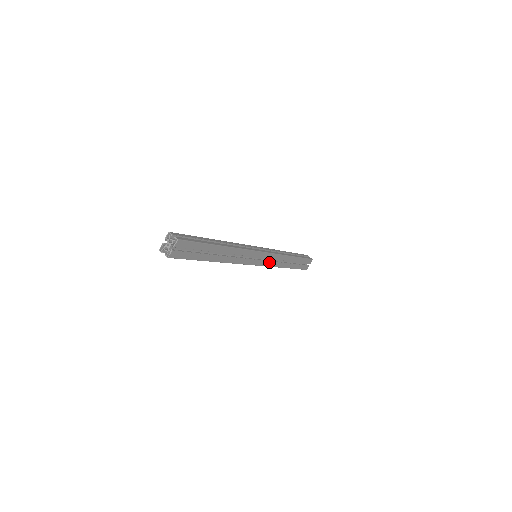
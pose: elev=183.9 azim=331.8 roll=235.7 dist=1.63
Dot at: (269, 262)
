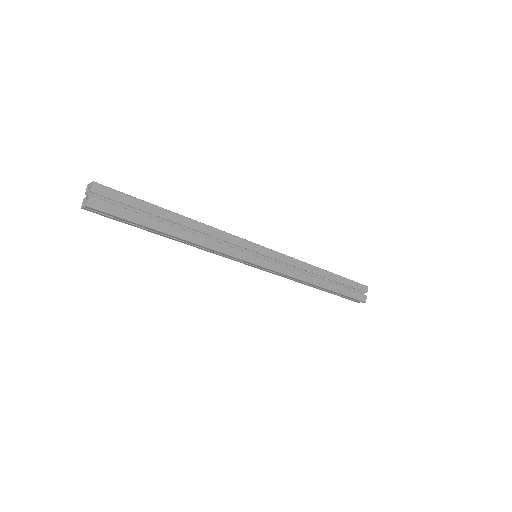
Dot at: (282, 267)
